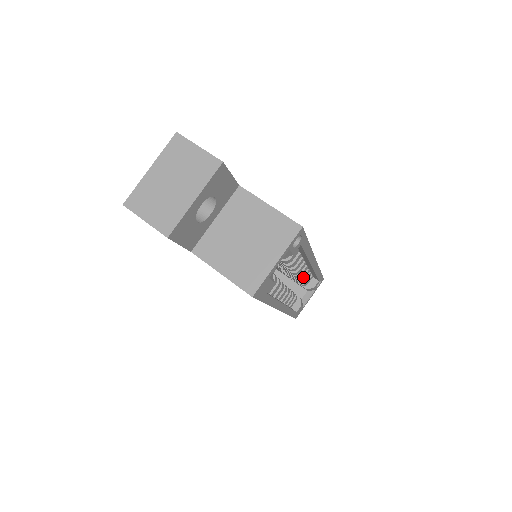
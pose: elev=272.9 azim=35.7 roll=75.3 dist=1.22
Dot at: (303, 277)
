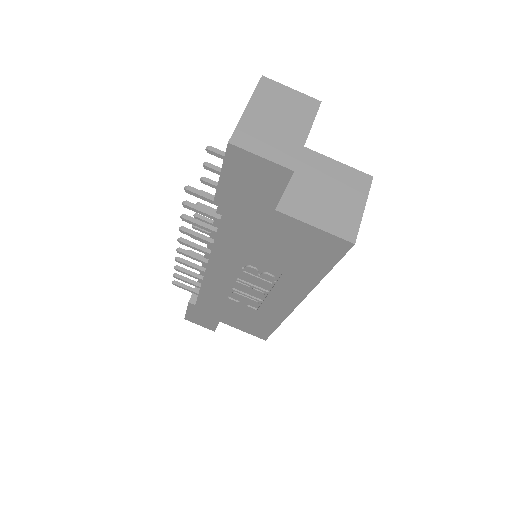
Dot at: occluded
